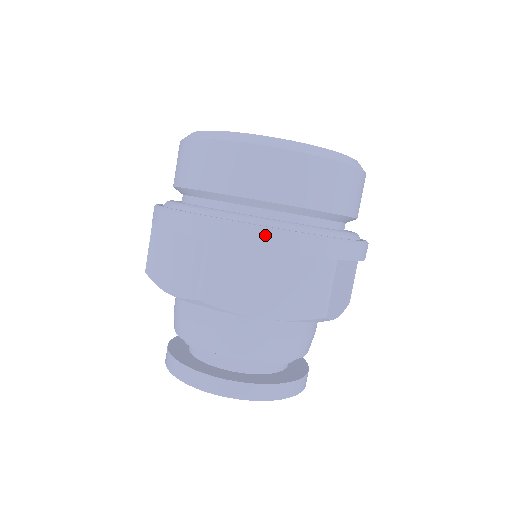
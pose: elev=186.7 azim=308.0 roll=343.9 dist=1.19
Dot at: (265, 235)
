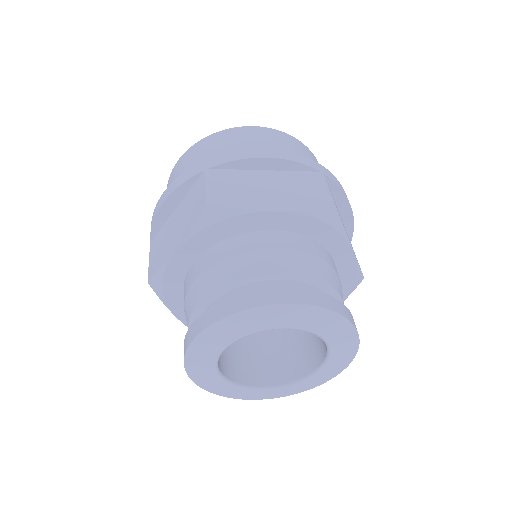
Dot at: occluded
